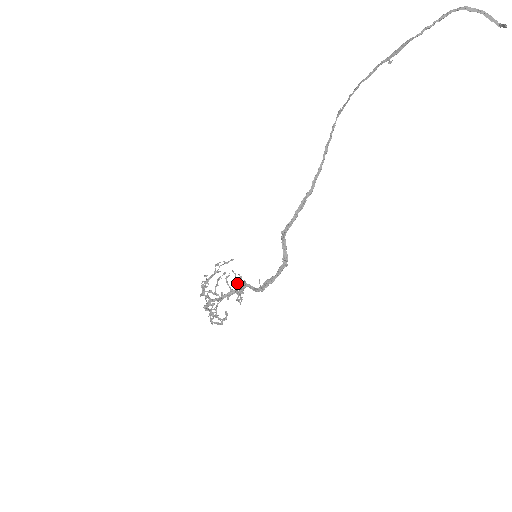
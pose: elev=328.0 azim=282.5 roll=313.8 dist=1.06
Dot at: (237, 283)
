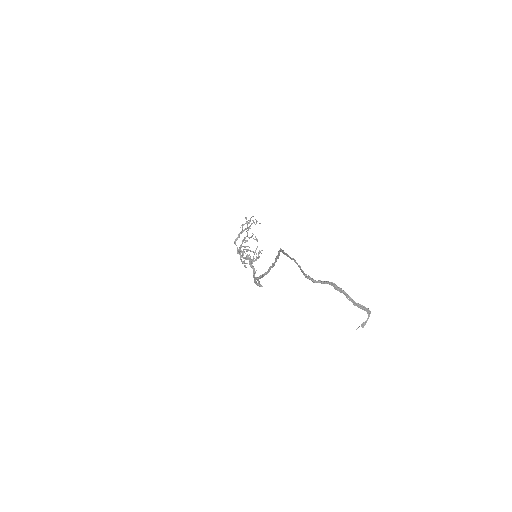
Dot at: (257, 247)
